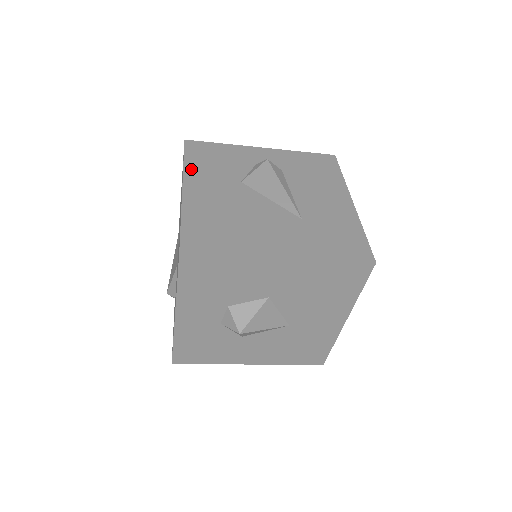
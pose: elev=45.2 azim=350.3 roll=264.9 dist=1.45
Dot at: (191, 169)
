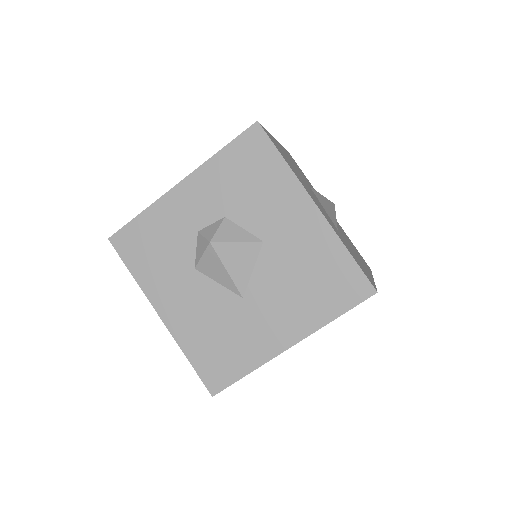
Dot at: (285, 150)
